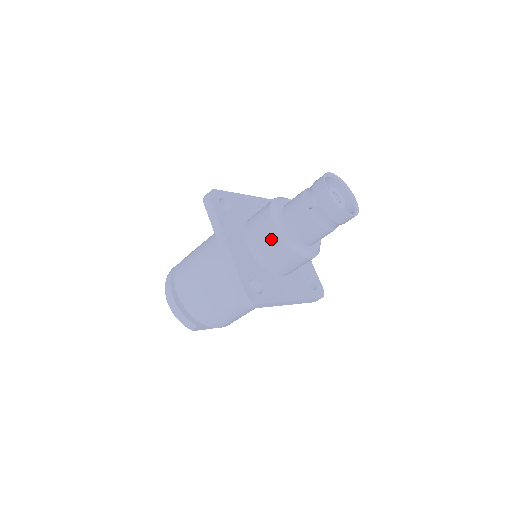
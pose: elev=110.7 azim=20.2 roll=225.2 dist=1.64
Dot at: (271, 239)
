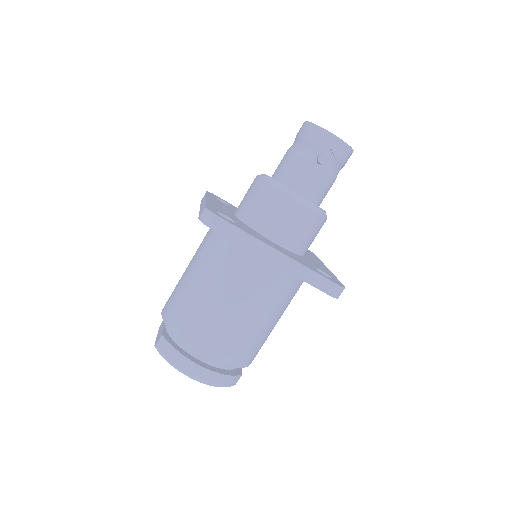
Dot at: (304, 219)
